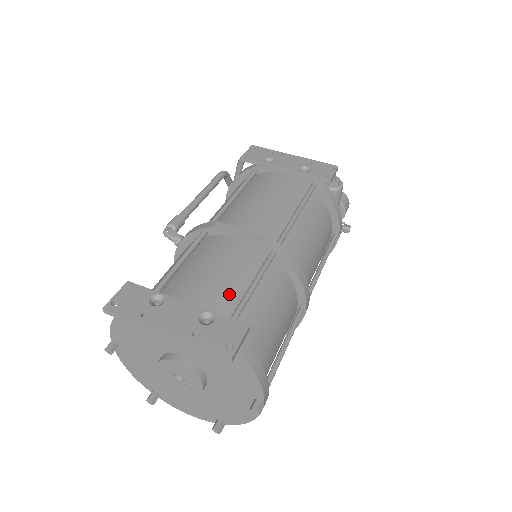
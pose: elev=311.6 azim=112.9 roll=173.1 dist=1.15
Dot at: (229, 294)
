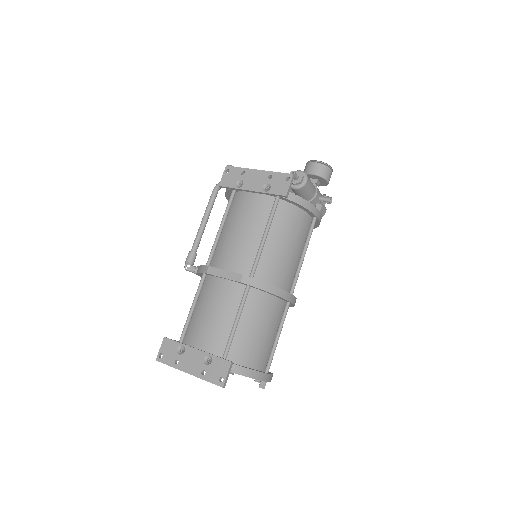
Dot at: (223, 330)
